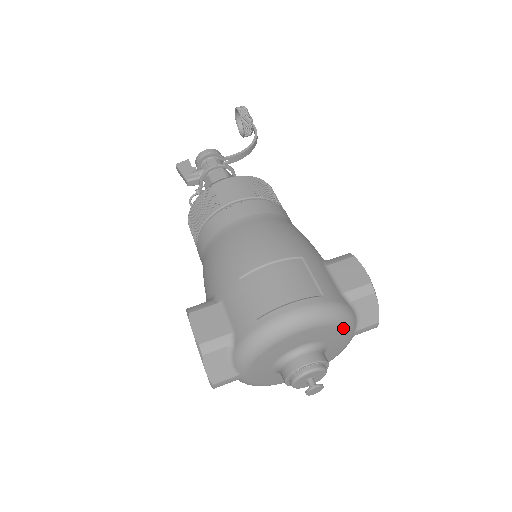
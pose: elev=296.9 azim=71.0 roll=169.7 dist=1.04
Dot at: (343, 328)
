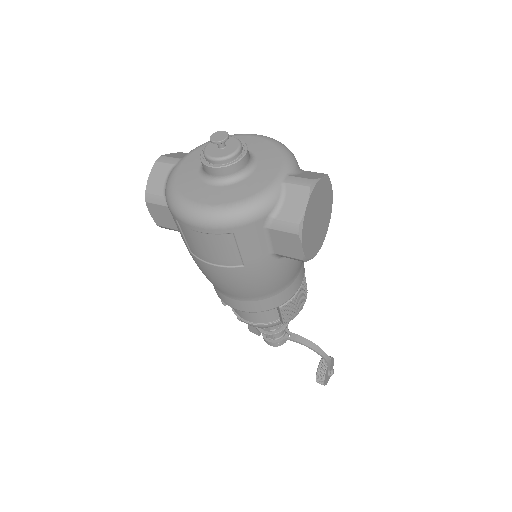
Dot at: (281, 156)
